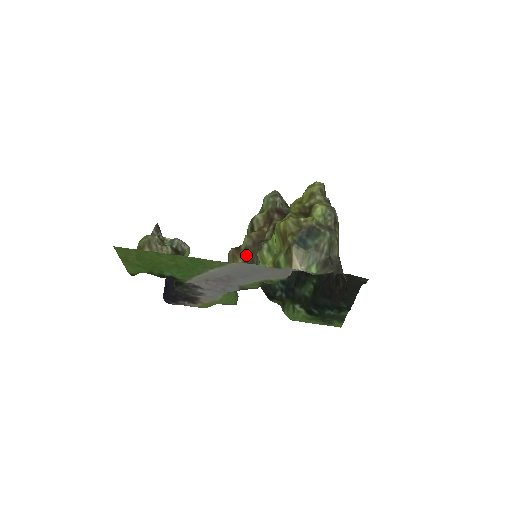
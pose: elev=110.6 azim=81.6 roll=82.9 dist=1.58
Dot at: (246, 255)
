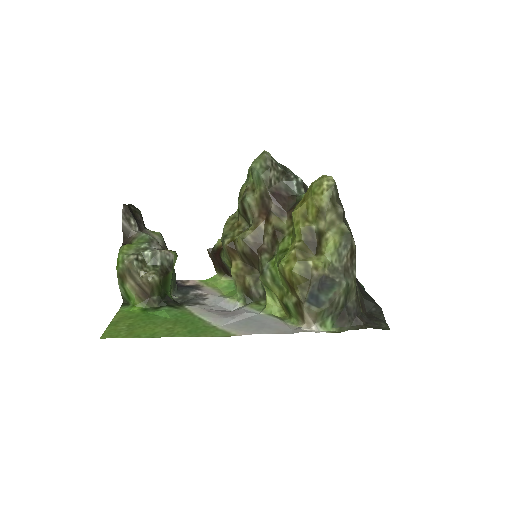
Dot at: (244, 258)
